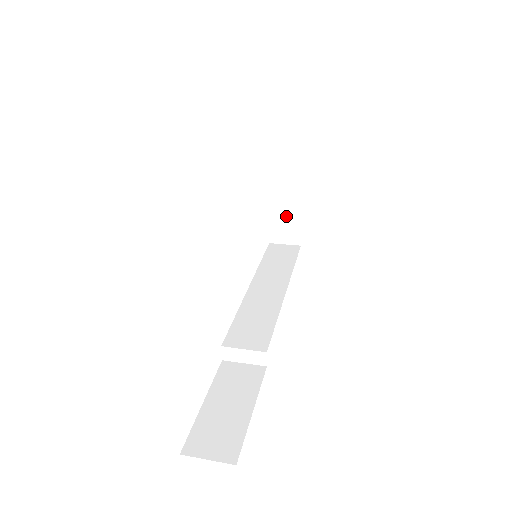
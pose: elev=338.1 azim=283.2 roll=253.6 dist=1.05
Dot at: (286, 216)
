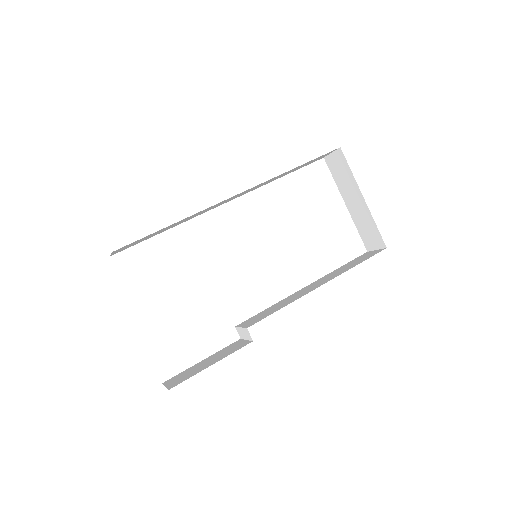
Dot at: (365, 222)
